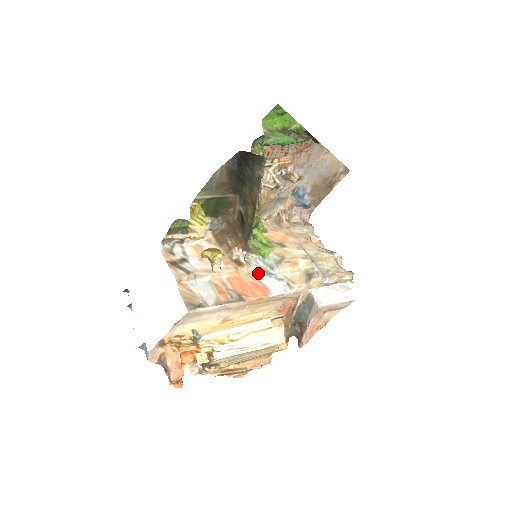
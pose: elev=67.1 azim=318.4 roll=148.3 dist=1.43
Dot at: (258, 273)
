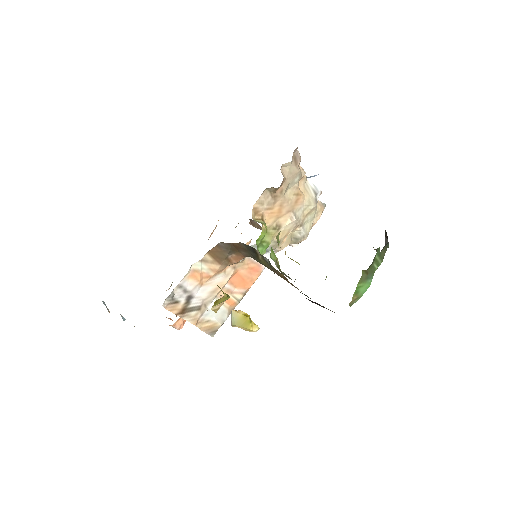
Dot at: occluded
